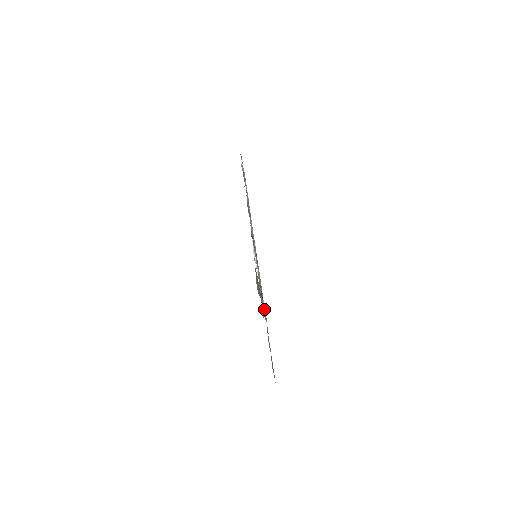
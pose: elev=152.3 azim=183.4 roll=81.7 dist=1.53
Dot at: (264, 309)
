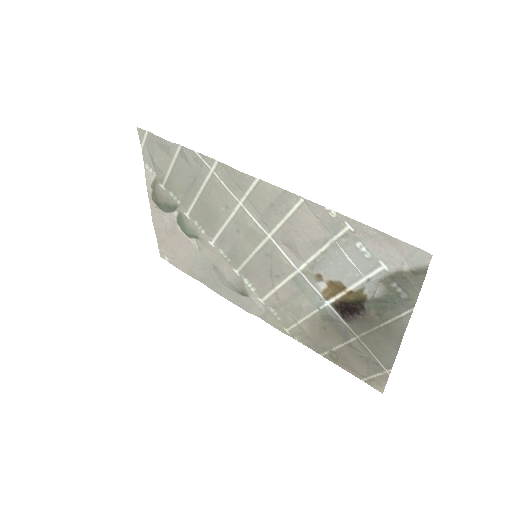
Dot at: (311, 311)
